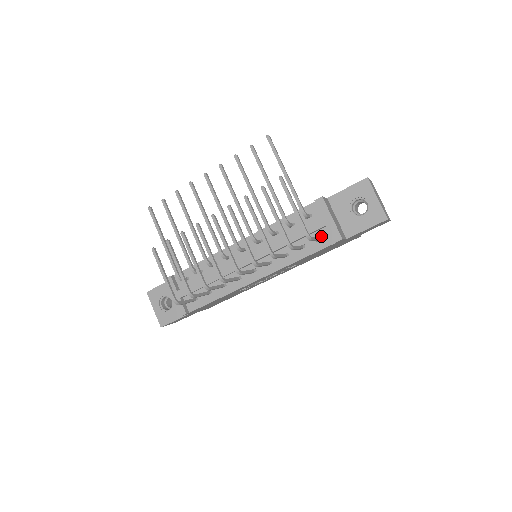
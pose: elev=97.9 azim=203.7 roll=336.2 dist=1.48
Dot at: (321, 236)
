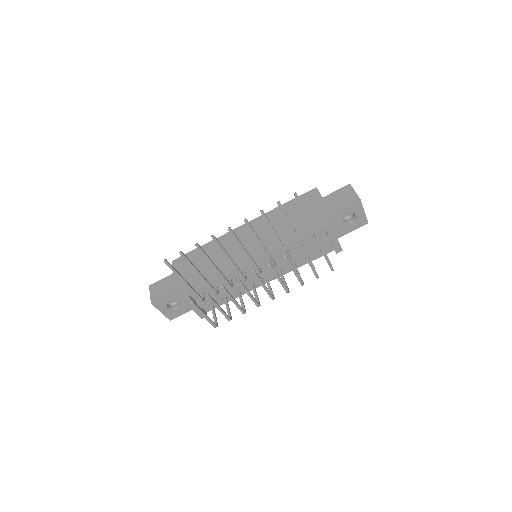
Dot at: occluded
